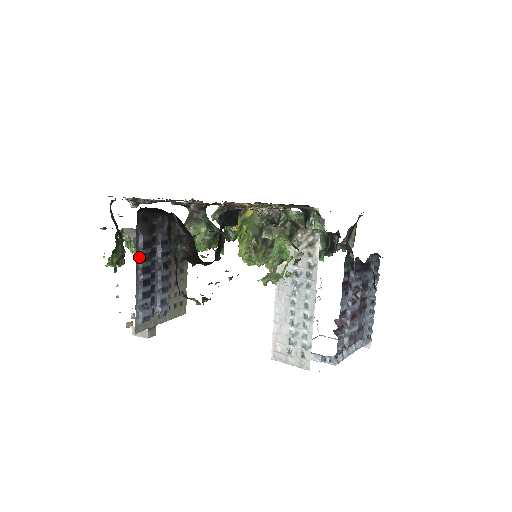
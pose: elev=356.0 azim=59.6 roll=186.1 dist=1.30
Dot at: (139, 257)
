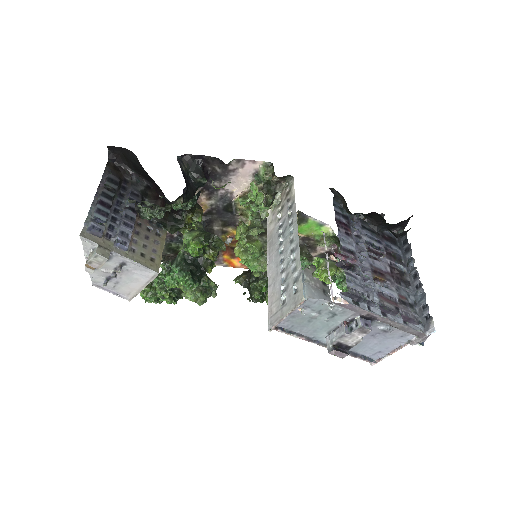
Dot at: (102, 187)
